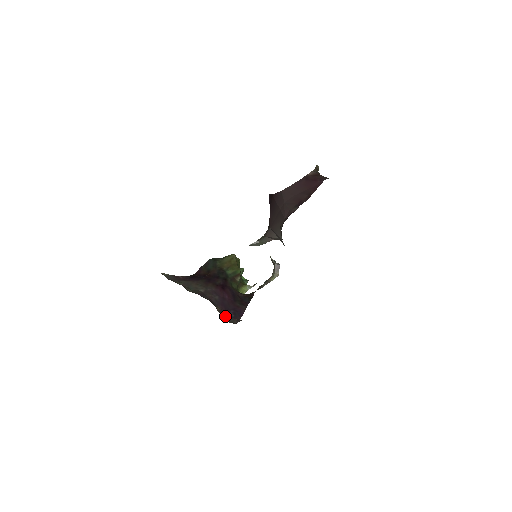
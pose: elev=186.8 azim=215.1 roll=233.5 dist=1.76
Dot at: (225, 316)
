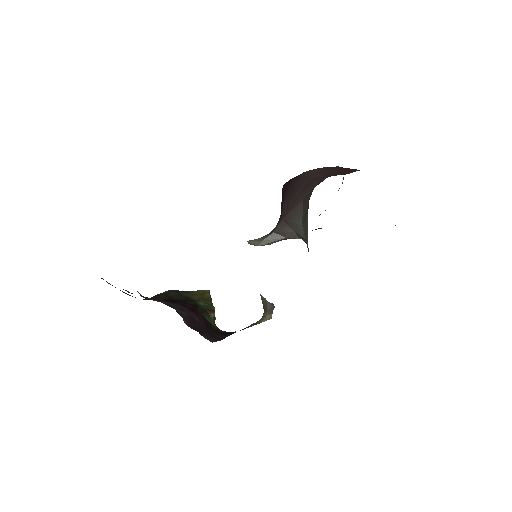
Dot at: occluded
